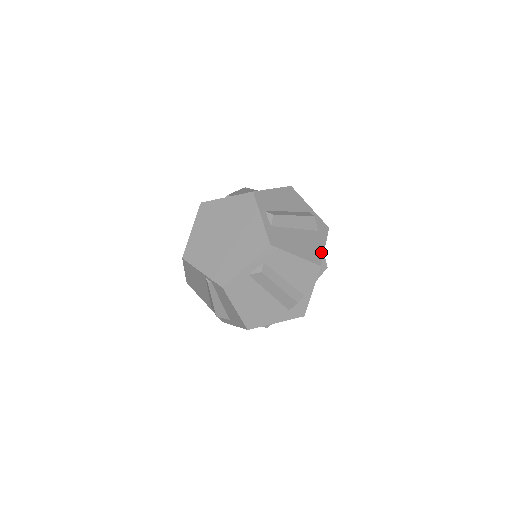
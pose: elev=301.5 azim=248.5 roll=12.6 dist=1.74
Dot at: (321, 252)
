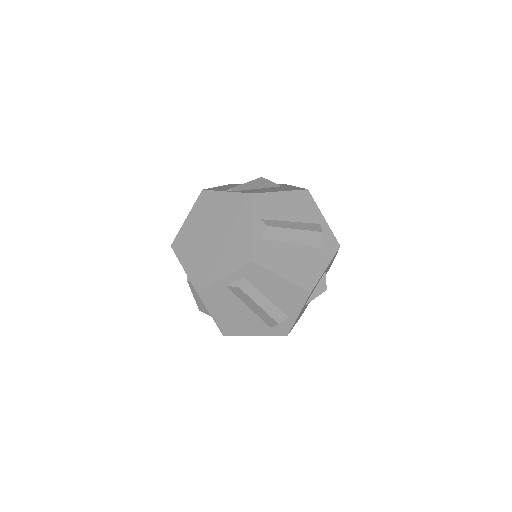
Dot at: (318, 275)
